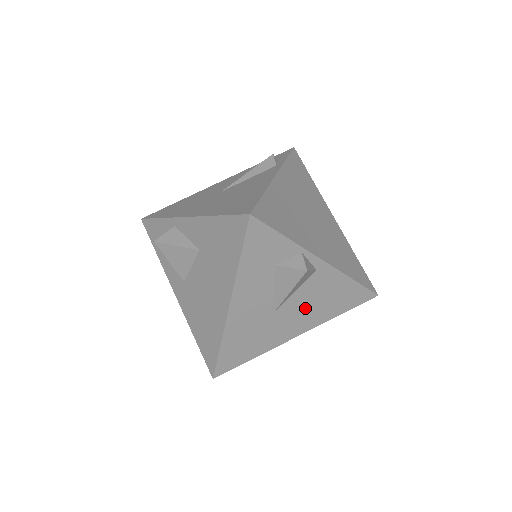
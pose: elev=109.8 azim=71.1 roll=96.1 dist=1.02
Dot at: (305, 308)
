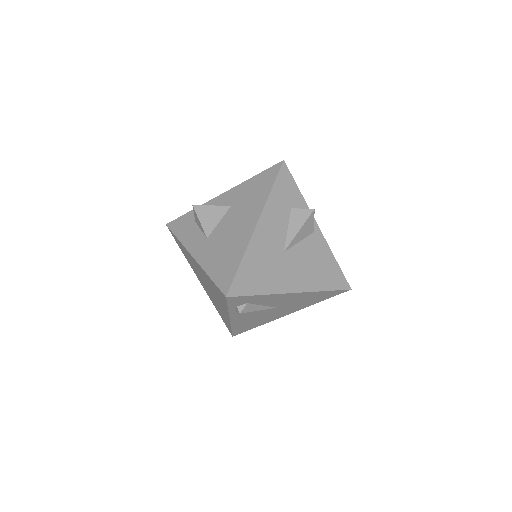
Dot at: (304, 264)
